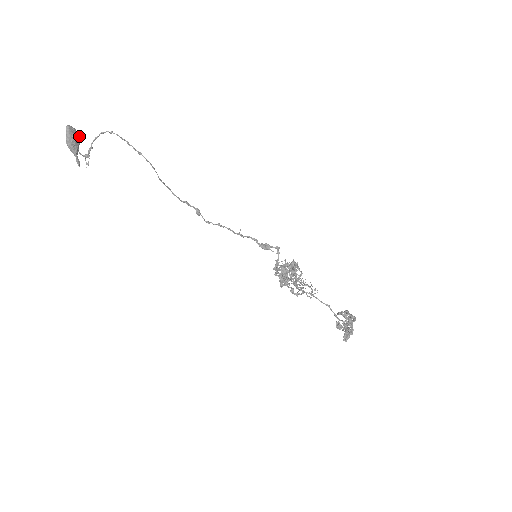
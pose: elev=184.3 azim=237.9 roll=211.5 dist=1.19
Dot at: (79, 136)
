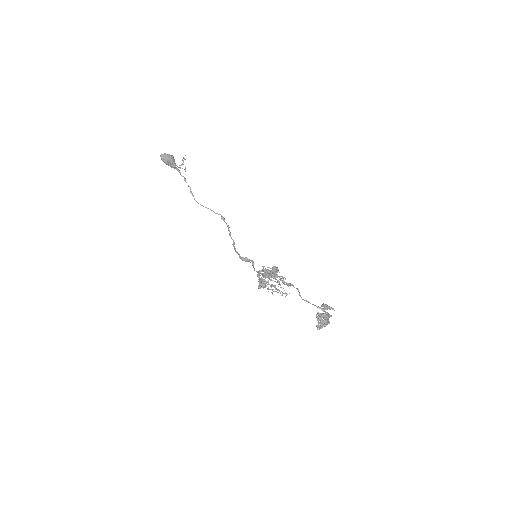
Dot at: (171, 156)
